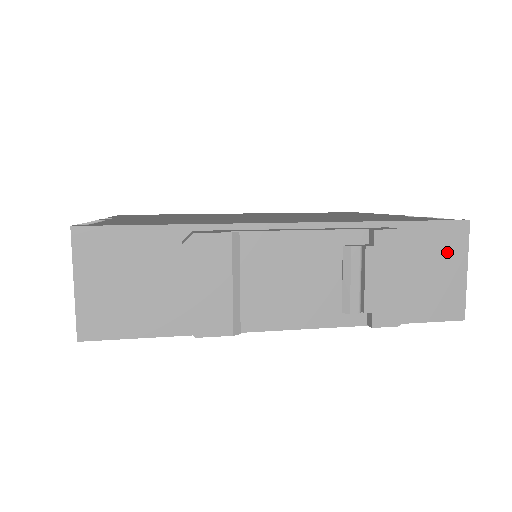
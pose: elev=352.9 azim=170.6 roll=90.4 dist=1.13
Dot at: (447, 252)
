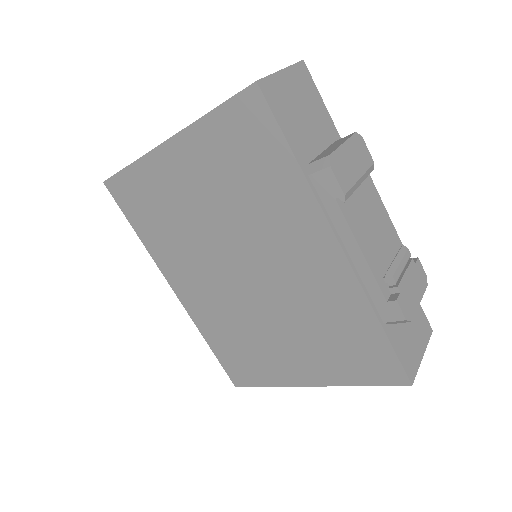
Dot at: (420, 332)
